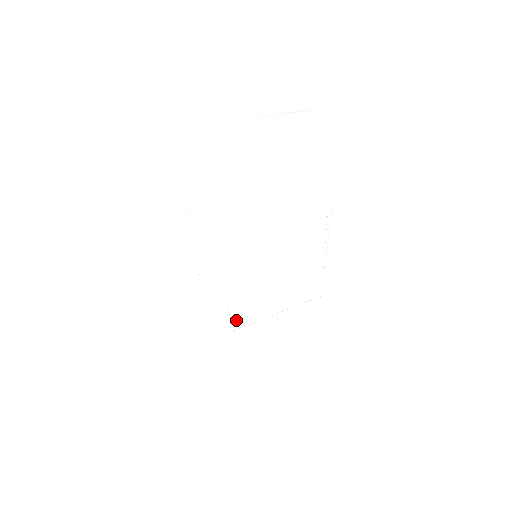
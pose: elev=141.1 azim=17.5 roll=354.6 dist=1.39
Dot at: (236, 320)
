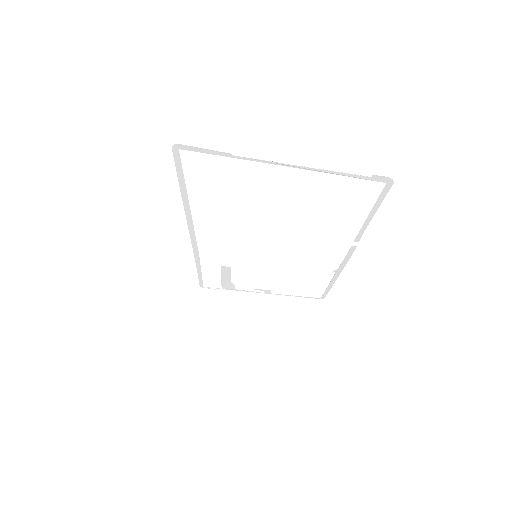
Dot at: (227, 284)
